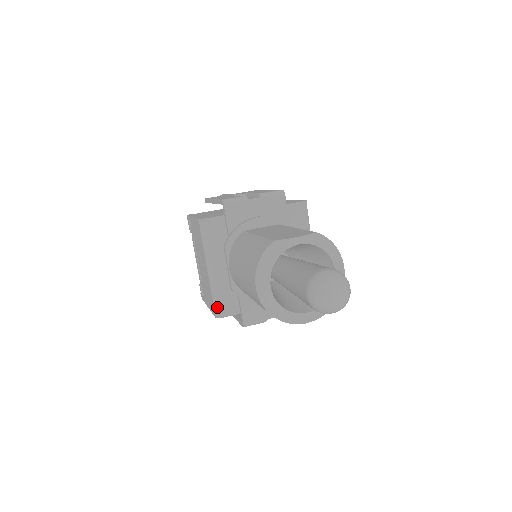
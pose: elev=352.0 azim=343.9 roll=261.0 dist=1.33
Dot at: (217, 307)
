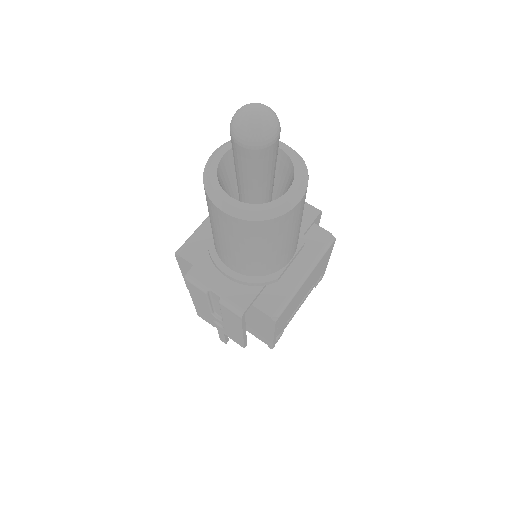
Dot at: (185, 244)
